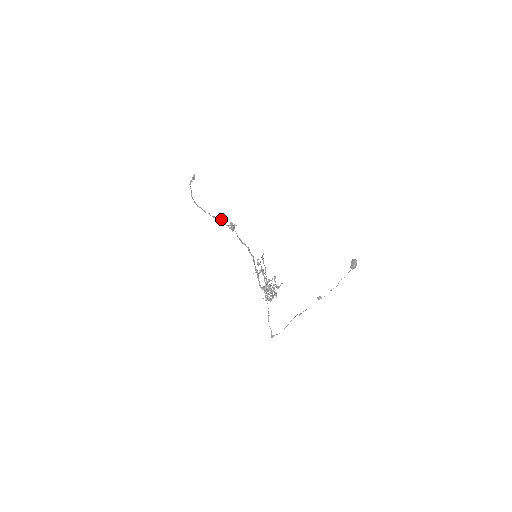
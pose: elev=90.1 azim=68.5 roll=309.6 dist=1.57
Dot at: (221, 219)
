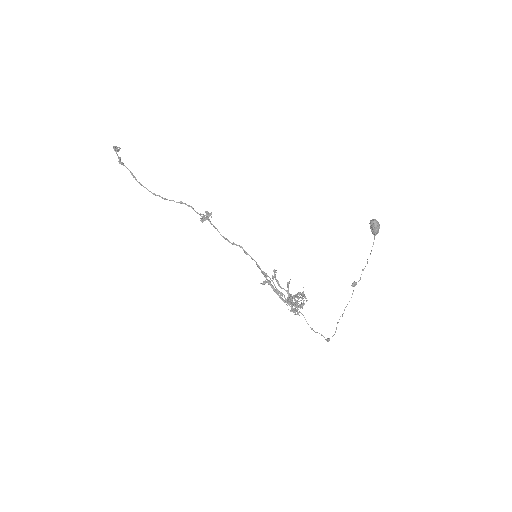
Dot at: (188, 206)
